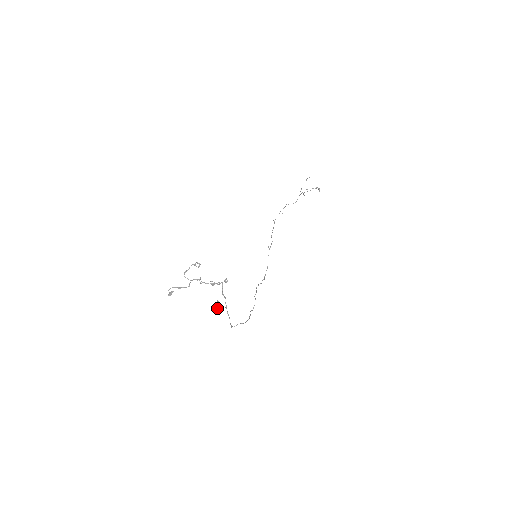
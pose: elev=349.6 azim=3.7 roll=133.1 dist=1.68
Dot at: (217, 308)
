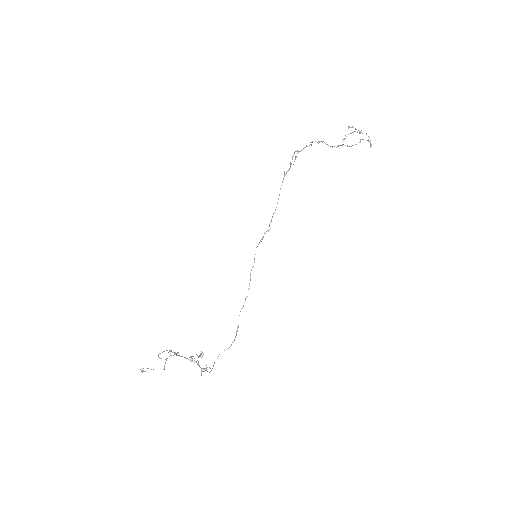
Dot at: occluded
